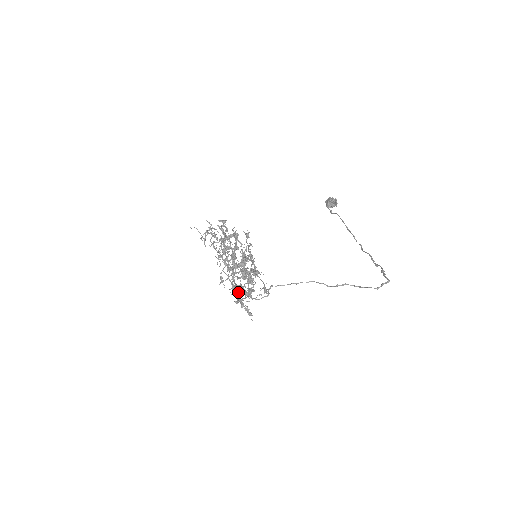
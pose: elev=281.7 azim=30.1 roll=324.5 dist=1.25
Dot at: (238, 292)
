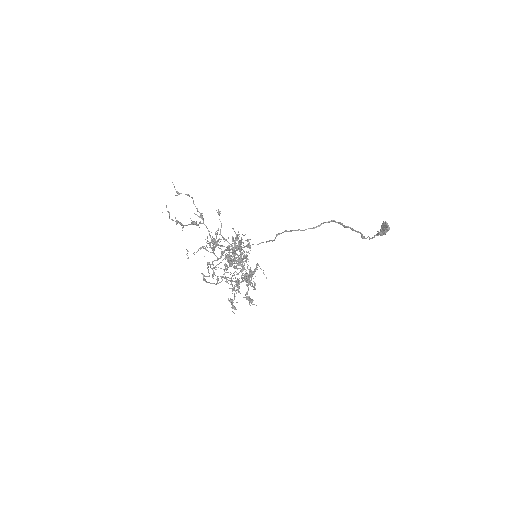
Dot at: (217, 277)
